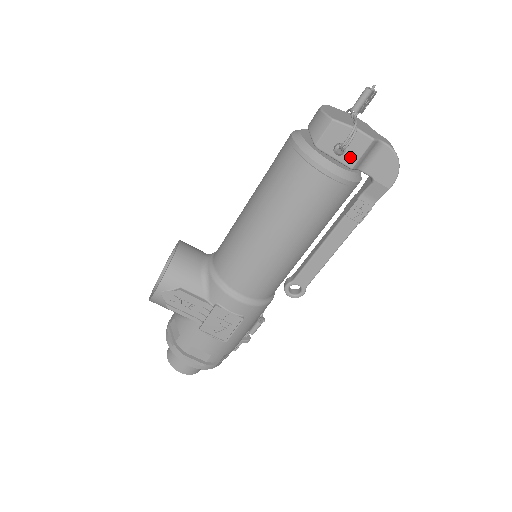
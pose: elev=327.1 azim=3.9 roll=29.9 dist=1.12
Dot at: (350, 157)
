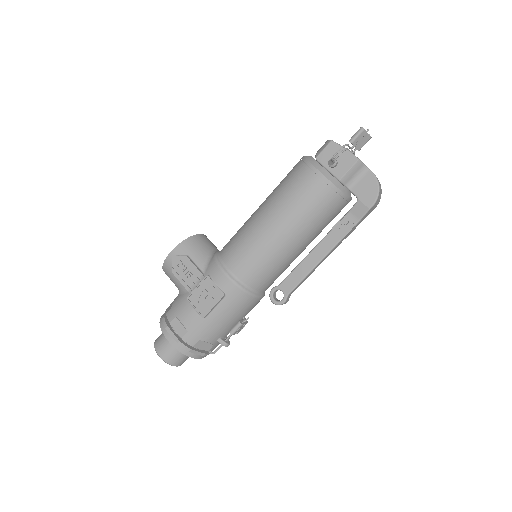
Dot at: (339, 171)
